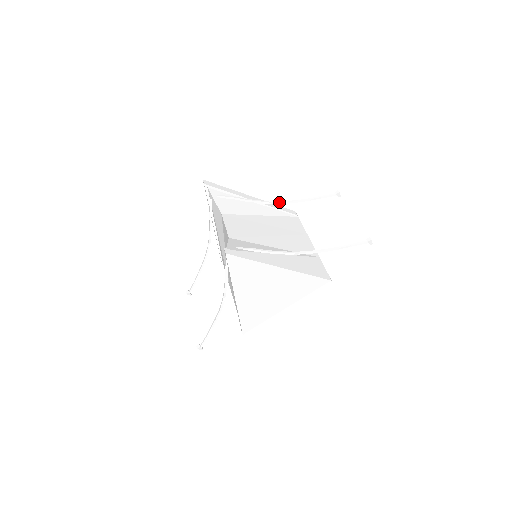
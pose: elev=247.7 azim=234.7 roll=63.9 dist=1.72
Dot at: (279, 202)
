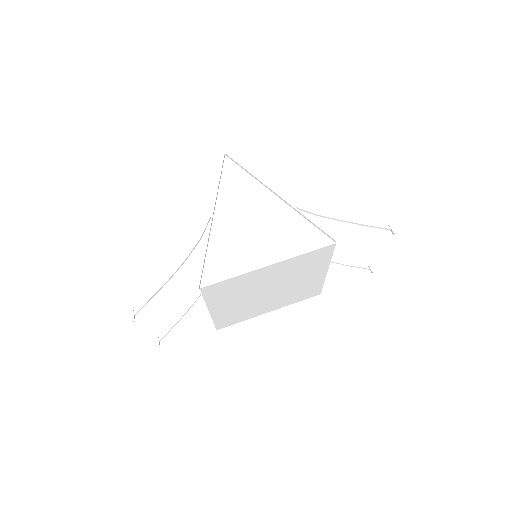
Dot at: occluded
